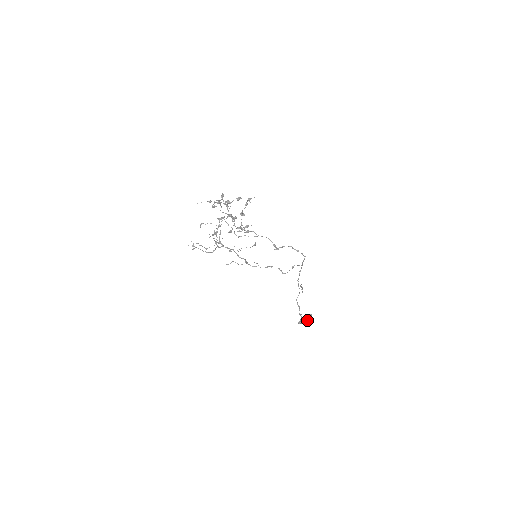
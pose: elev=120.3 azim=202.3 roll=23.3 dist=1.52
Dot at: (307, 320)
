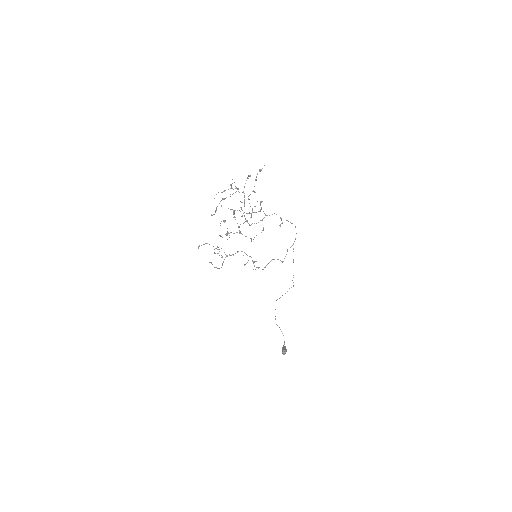
Dot at: (286, 350)
